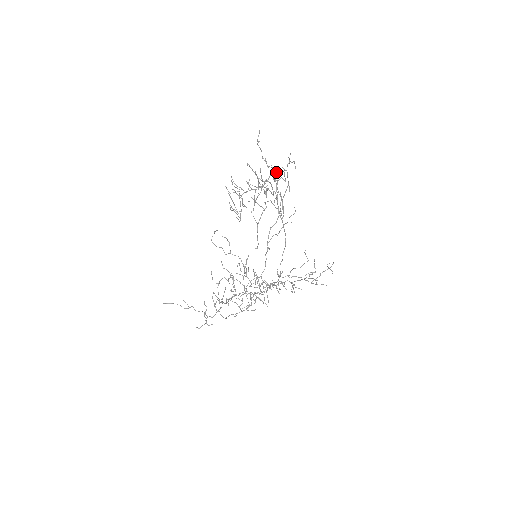
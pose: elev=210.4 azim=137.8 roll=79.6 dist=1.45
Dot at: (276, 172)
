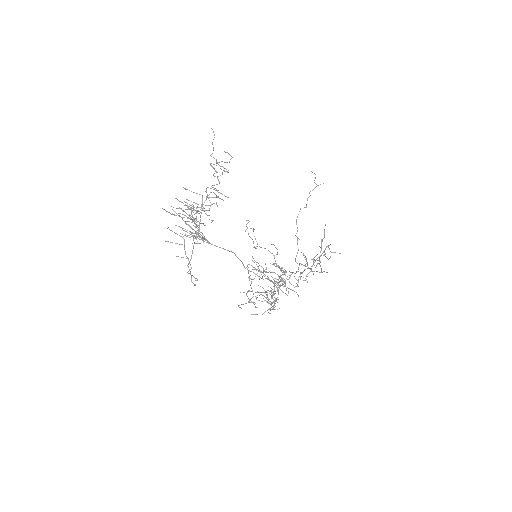
Dot at: (218, 179)
